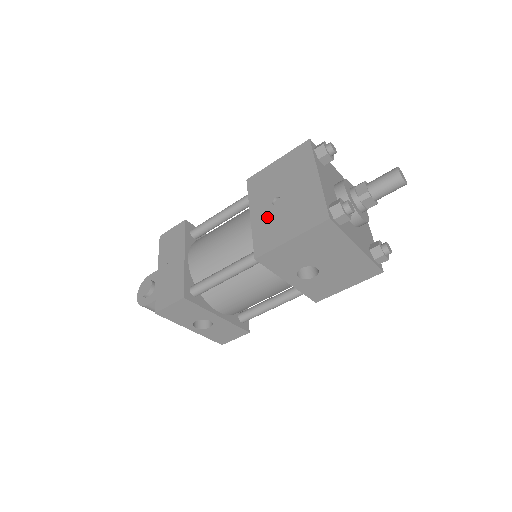
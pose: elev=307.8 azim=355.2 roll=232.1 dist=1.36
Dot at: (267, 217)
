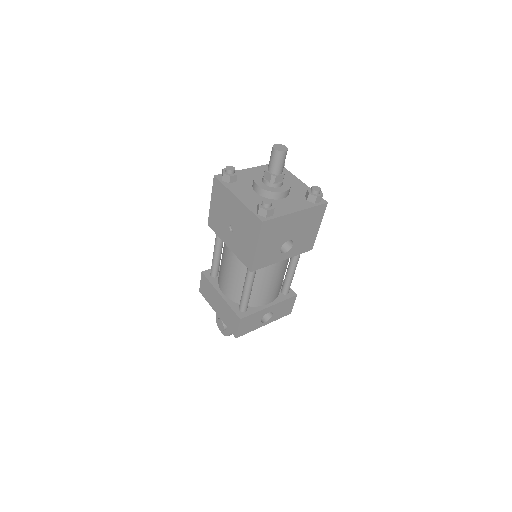
Dot at: (235, 242)
